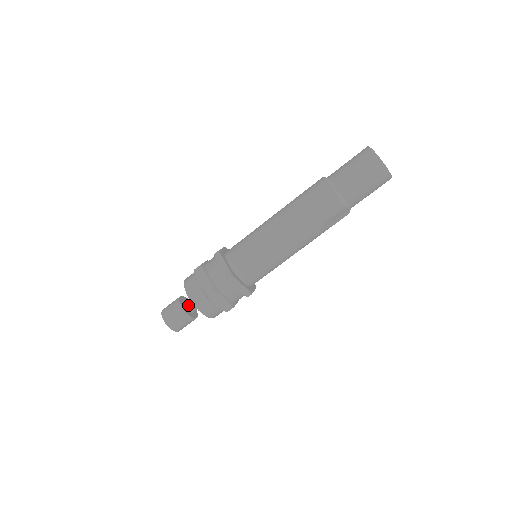
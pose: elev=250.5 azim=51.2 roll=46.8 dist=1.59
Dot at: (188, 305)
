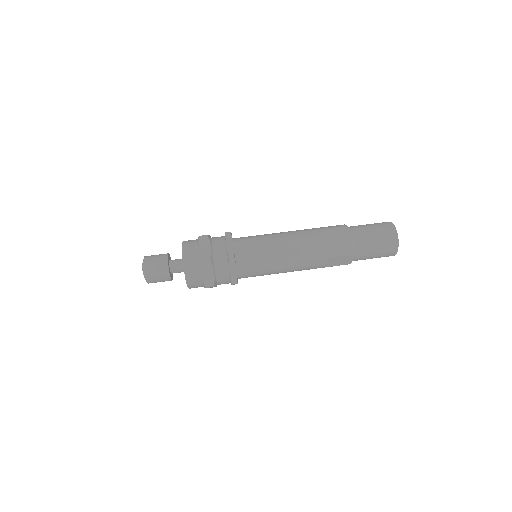
Dot at: (173, 264)
